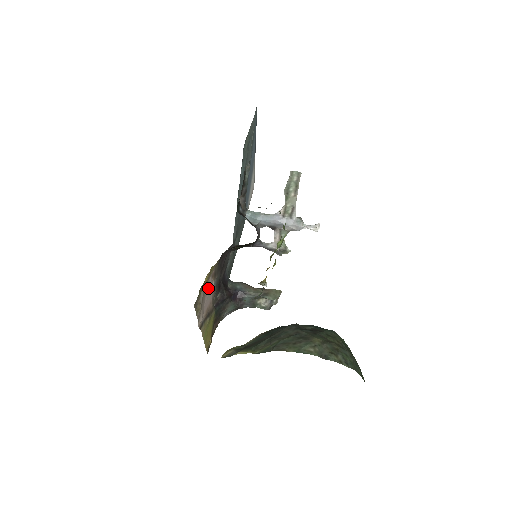
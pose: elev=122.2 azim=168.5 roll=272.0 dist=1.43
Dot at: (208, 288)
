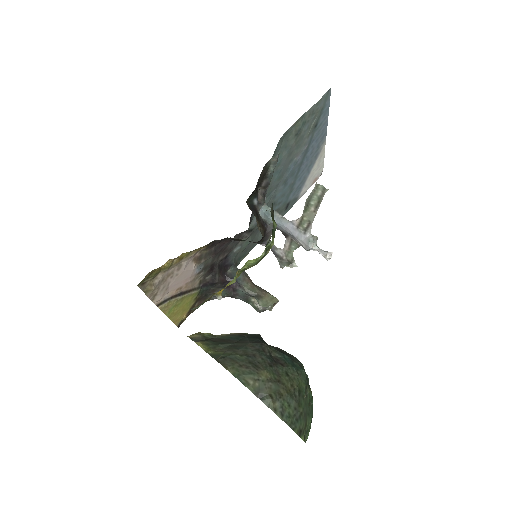
Dot at: (179, 271)
